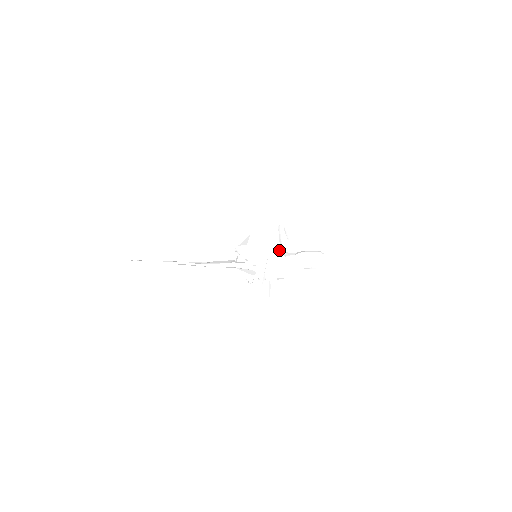
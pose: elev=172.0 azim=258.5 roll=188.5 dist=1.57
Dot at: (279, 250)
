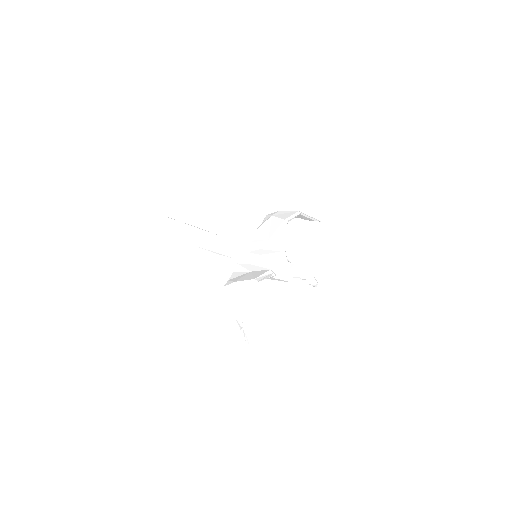
Dot at: (268, 277)
